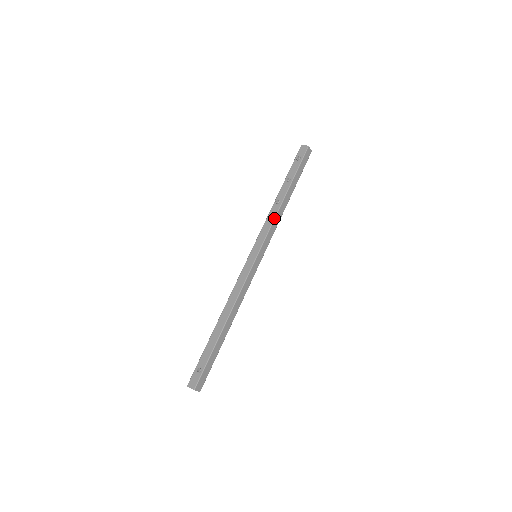
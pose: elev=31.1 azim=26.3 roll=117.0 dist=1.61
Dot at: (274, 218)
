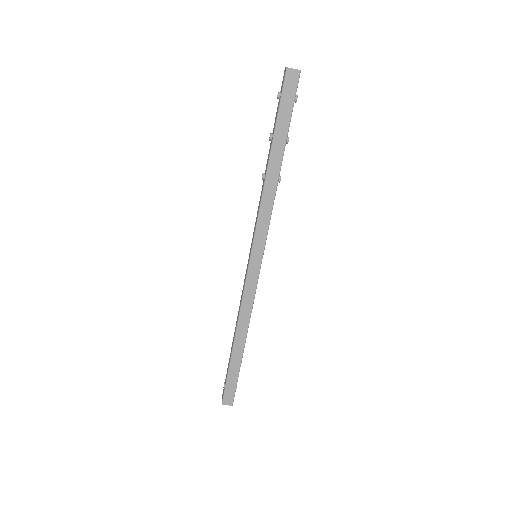
Dot at: (260, 203)
